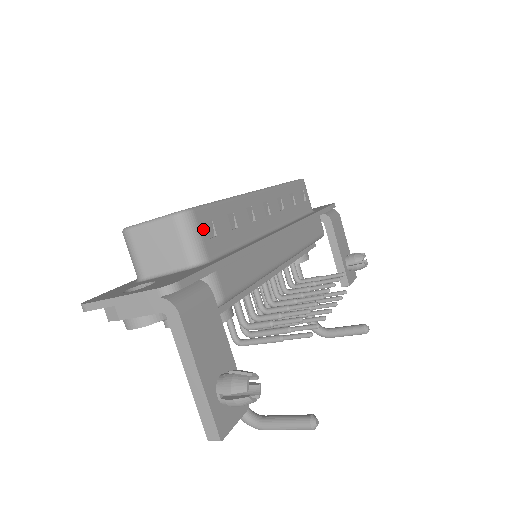
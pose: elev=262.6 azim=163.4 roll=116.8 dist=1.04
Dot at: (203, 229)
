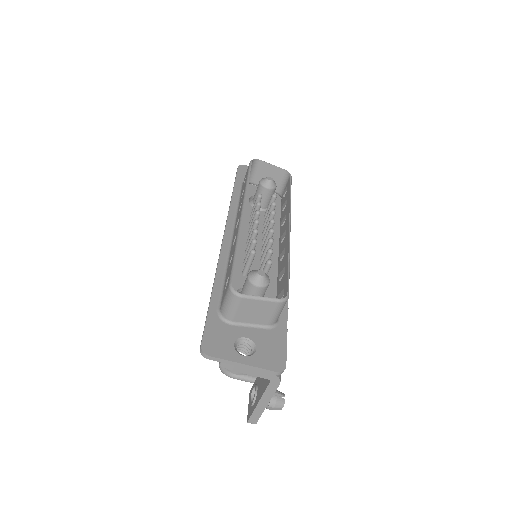
Dot at: occluded
